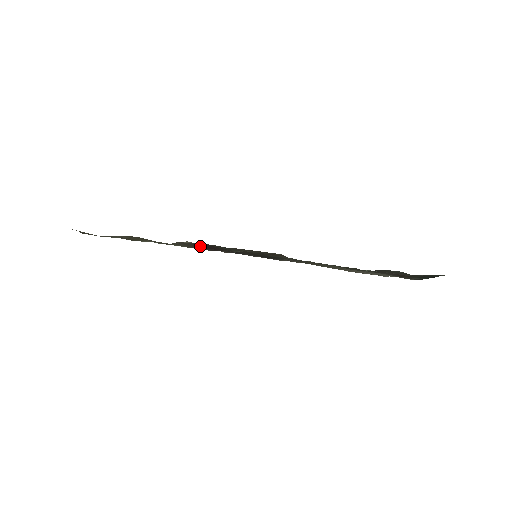
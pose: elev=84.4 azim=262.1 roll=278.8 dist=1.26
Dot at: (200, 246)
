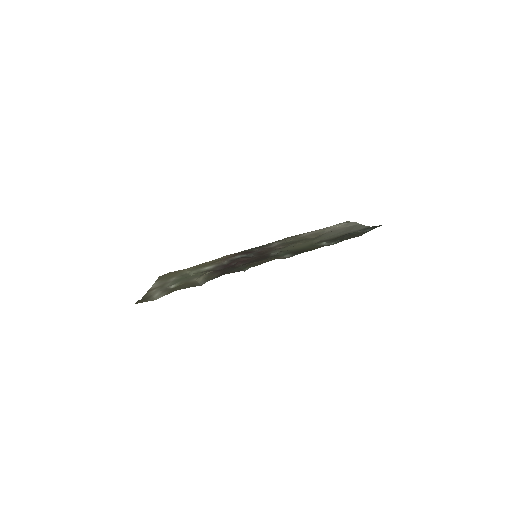
Dot at: occluded
